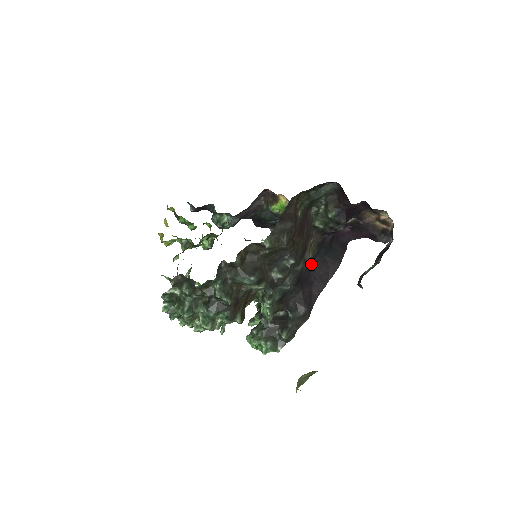
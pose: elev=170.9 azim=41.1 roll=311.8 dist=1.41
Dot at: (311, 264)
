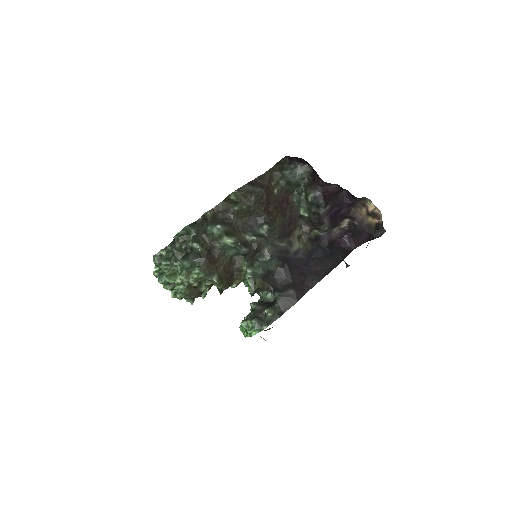
Dot at: (304, 257)
